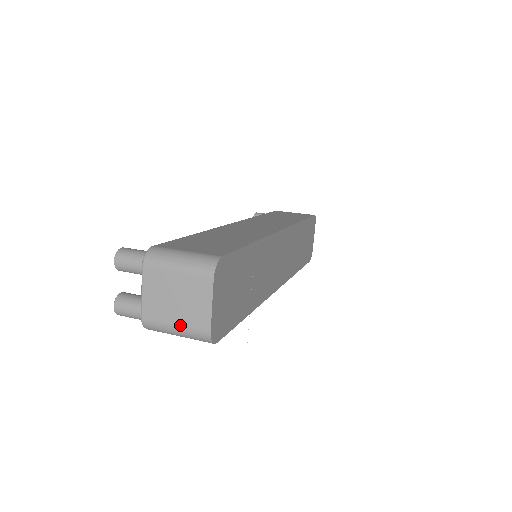
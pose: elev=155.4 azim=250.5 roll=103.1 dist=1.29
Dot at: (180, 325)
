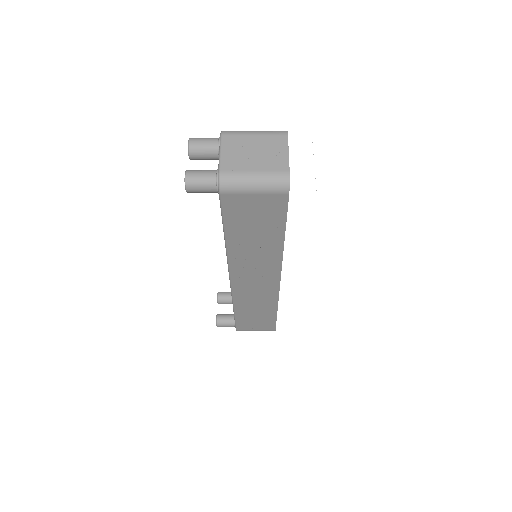
Dot at: (260, 170)
